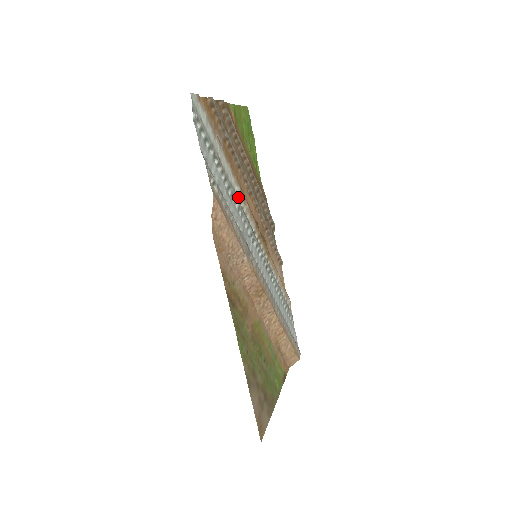
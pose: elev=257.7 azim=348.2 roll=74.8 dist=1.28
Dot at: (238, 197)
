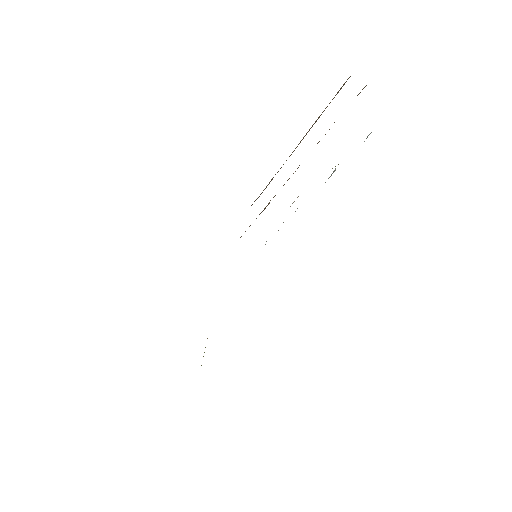
Dot at: (294, 201)
